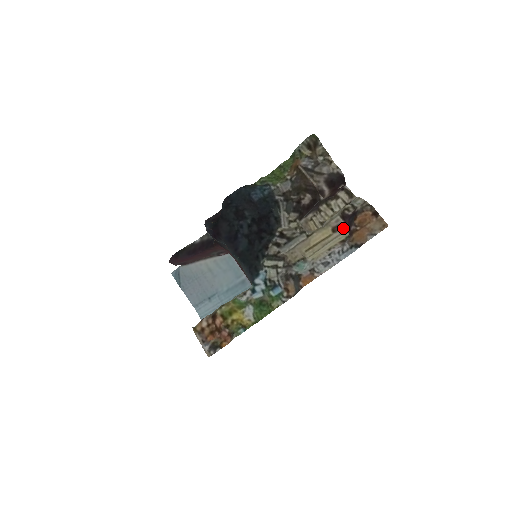
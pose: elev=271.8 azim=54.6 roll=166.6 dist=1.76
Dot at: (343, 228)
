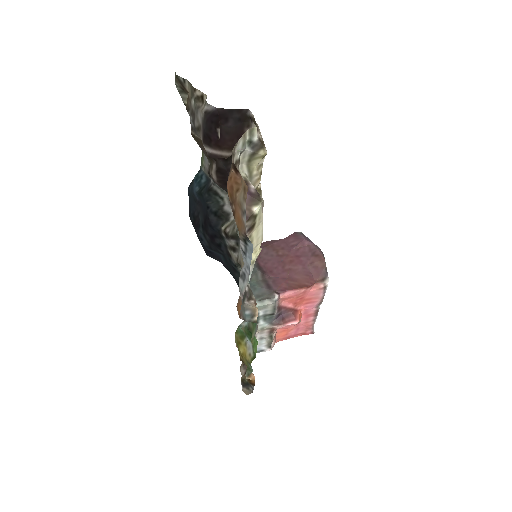
Dot at: (259, 197)
